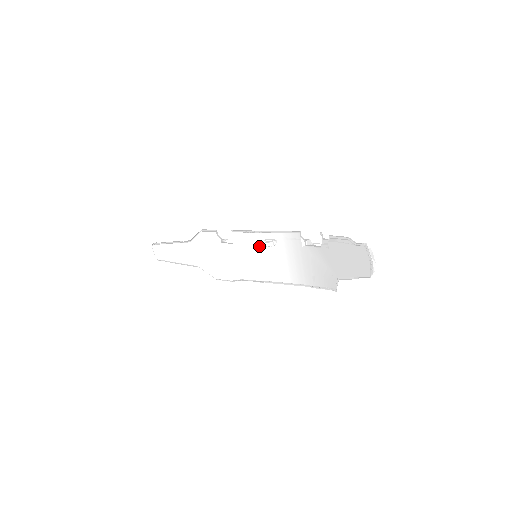
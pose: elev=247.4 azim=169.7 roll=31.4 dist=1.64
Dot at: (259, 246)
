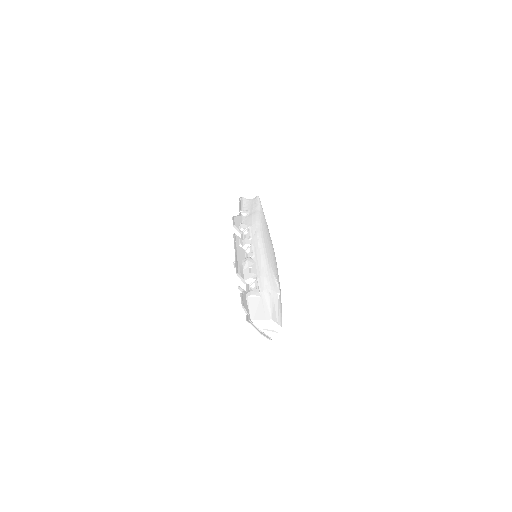
Dot at: occluded
